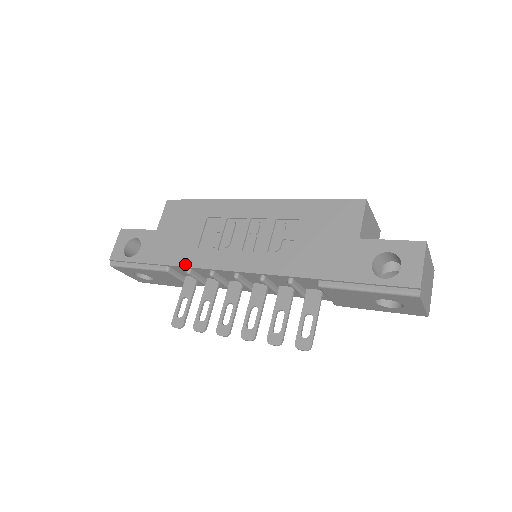
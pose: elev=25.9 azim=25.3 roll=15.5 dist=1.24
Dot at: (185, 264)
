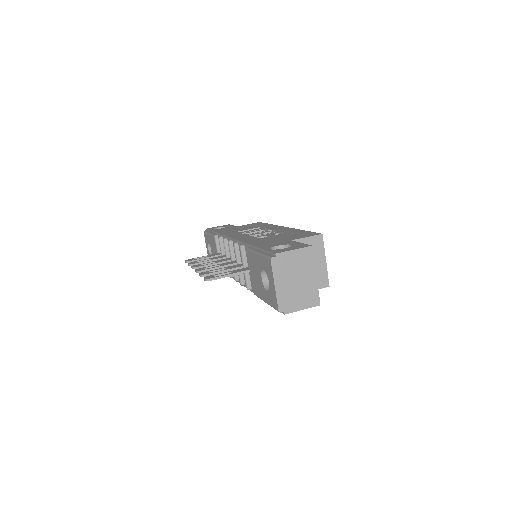
Dot at: (223, 233)
